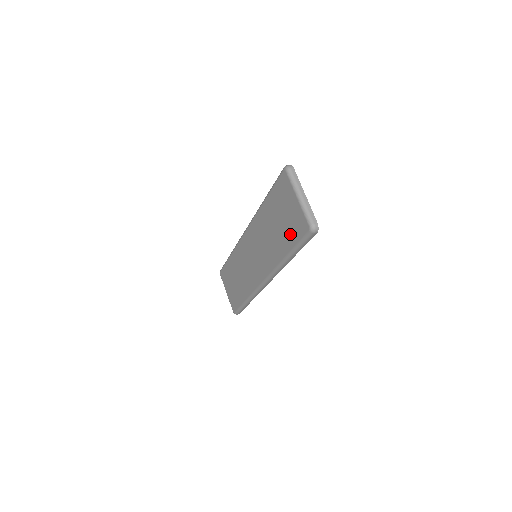
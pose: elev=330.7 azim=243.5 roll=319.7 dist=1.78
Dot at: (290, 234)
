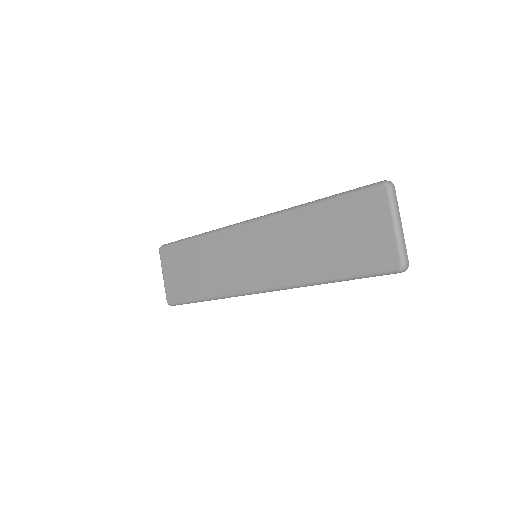
Dot at: (354, 259)
